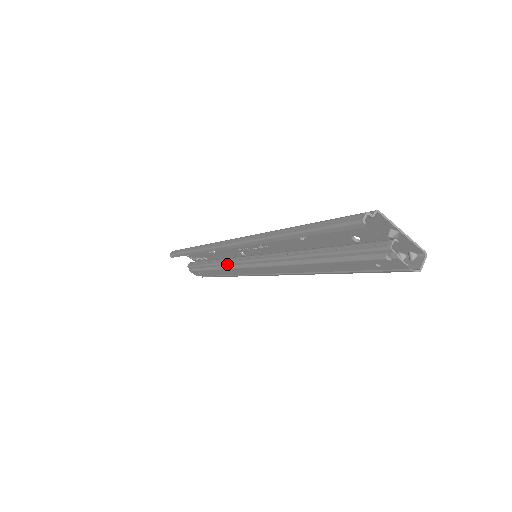
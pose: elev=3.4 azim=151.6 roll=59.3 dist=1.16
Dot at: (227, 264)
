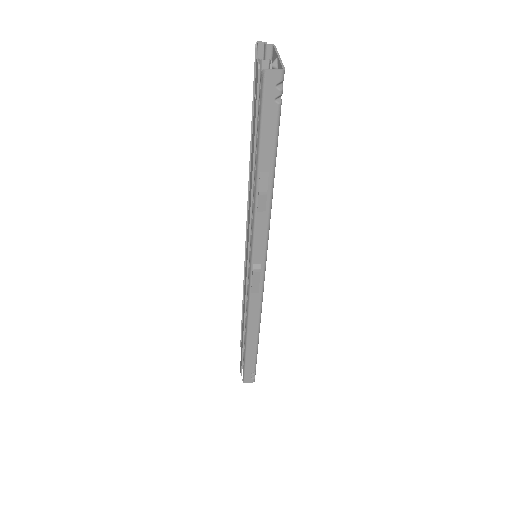
Dot at: occluded
